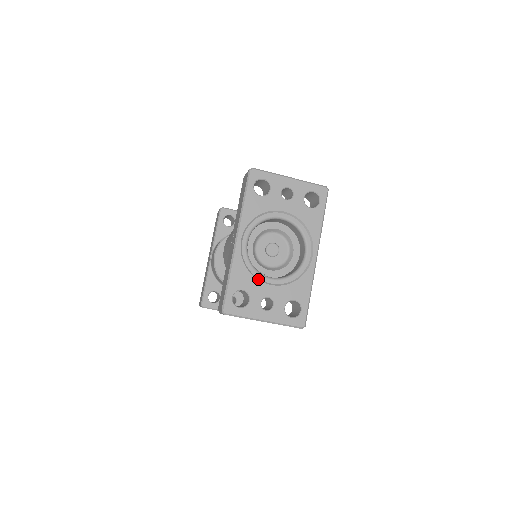
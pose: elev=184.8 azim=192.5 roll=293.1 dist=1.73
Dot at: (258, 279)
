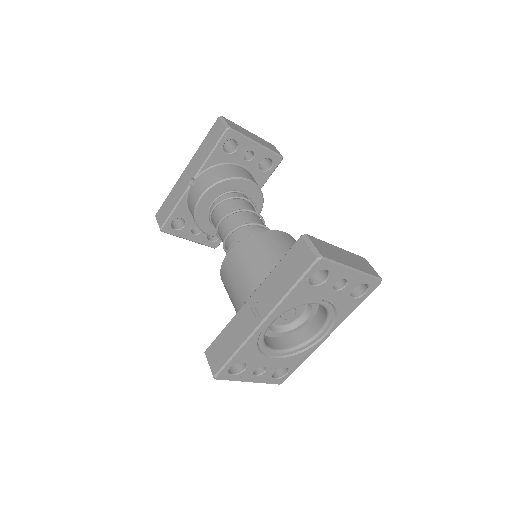
Dot at: (263, 354)
